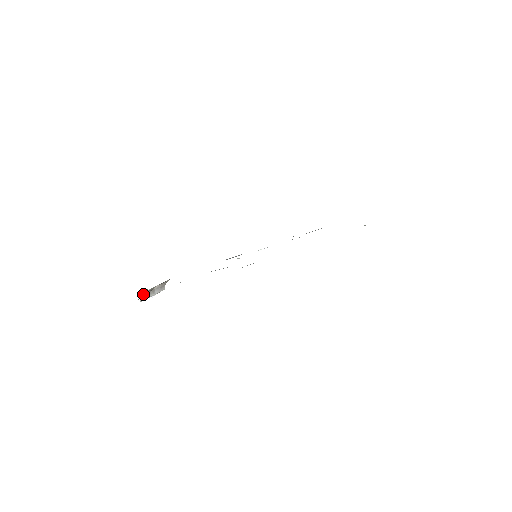
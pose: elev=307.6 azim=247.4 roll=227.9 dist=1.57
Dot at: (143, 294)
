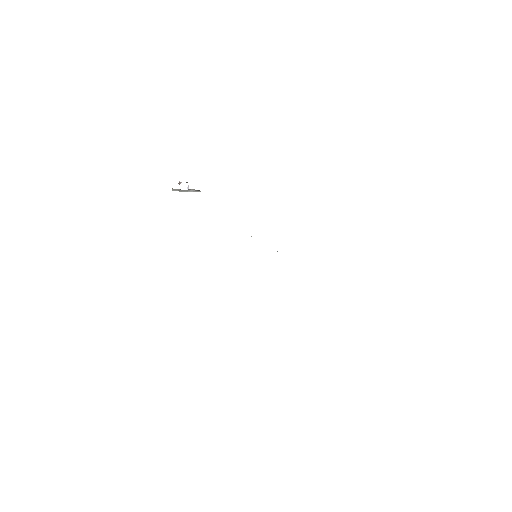
Dot at: (178, 189)
